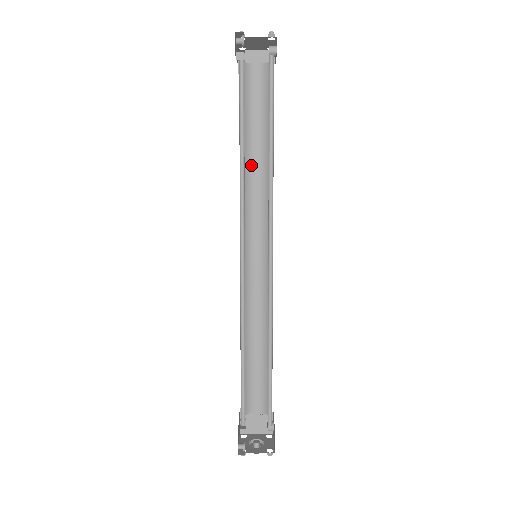
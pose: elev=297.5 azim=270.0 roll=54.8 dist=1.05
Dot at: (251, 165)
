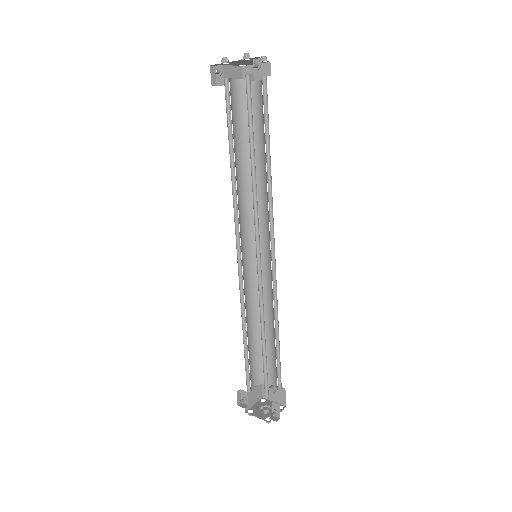
Dot at: (237, 175)
